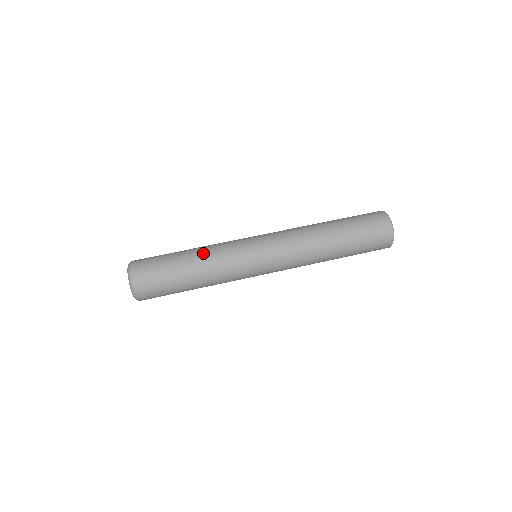
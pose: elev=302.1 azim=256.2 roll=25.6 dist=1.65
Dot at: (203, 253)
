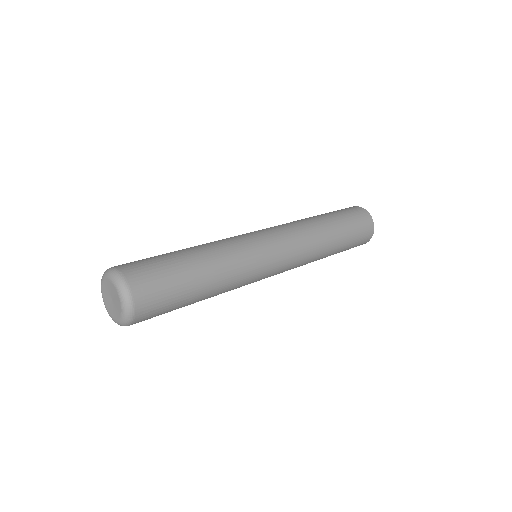
Dot at: (214, 256)
